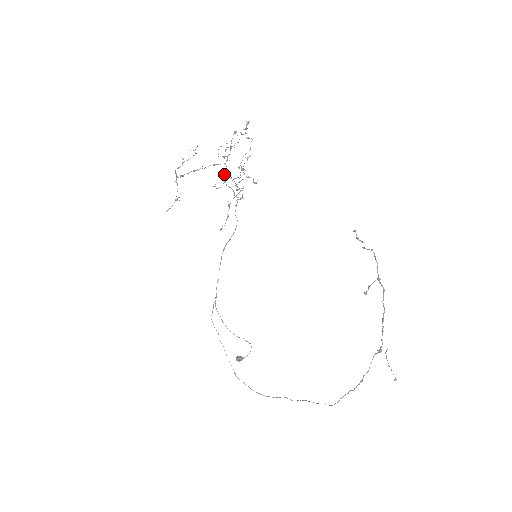
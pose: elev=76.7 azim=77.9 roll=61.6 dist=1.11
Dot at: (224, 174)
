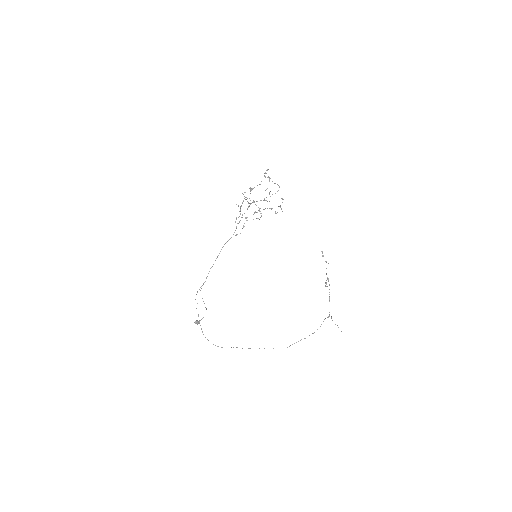
Dot at: (244, 198)
